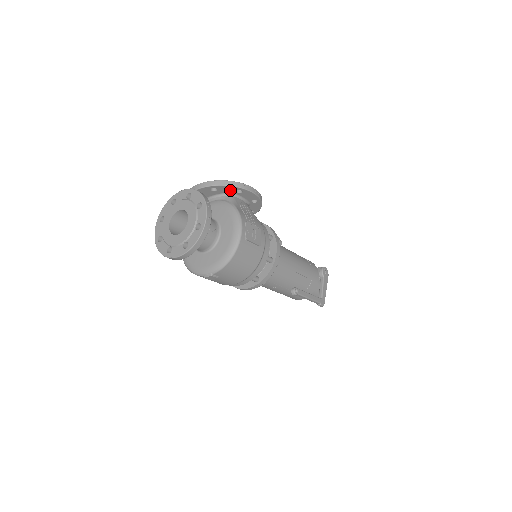
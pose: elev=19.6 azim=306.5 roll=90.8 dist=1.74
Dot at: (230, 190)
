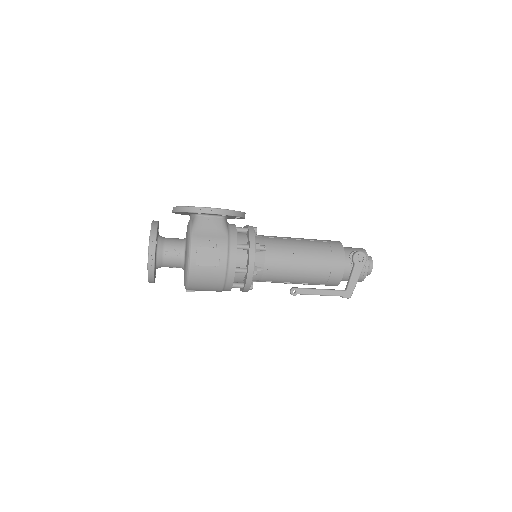
Dot at: occluded
